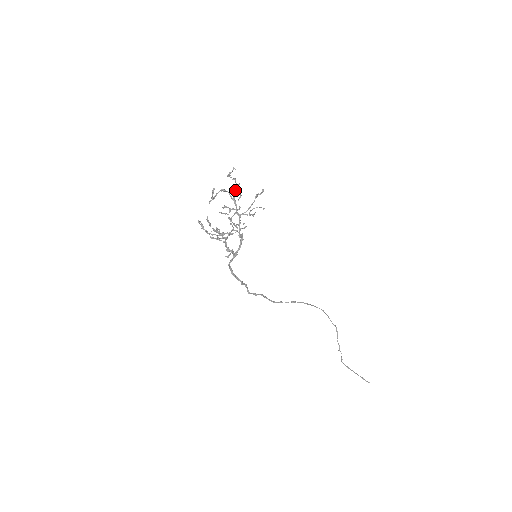
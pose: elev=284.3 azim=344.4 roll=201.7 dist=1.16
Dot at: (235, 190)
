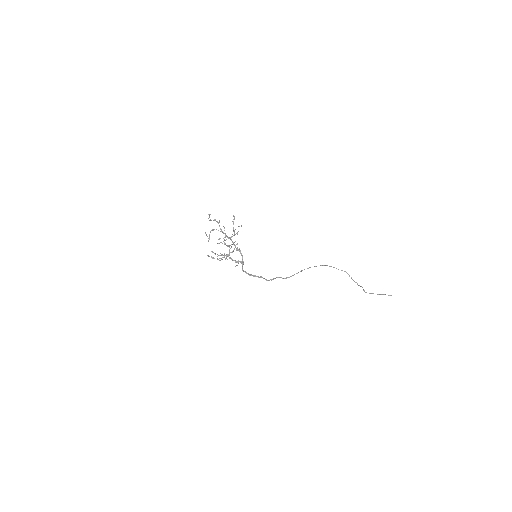
Dot at: (219, 226)
